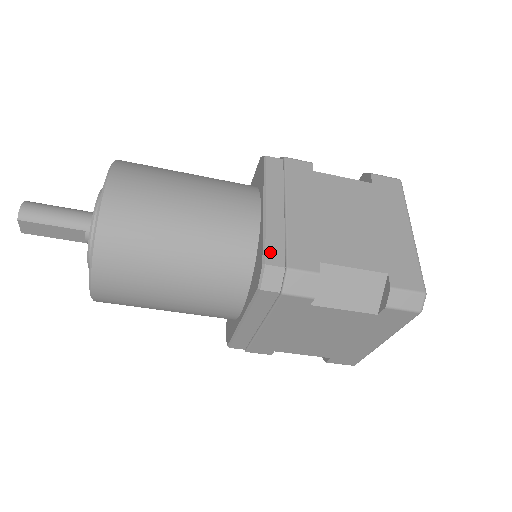
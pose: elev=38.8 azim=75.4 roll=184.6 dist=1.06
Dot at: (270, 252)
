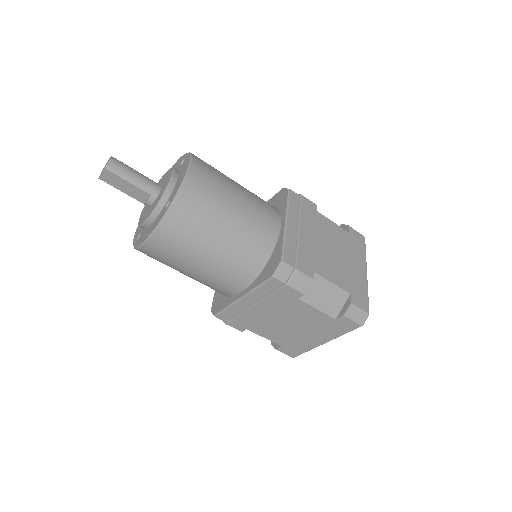
Dot at: (287, 254)
